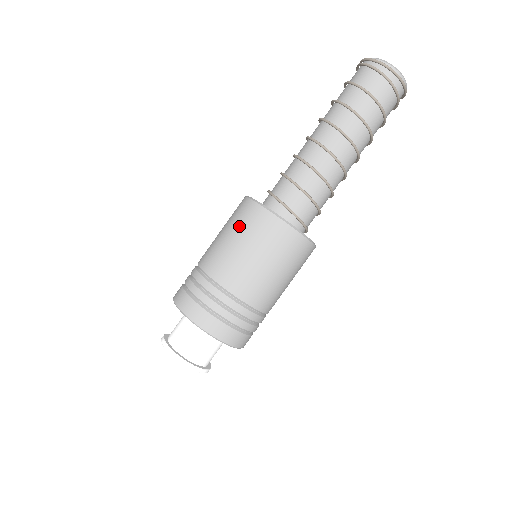
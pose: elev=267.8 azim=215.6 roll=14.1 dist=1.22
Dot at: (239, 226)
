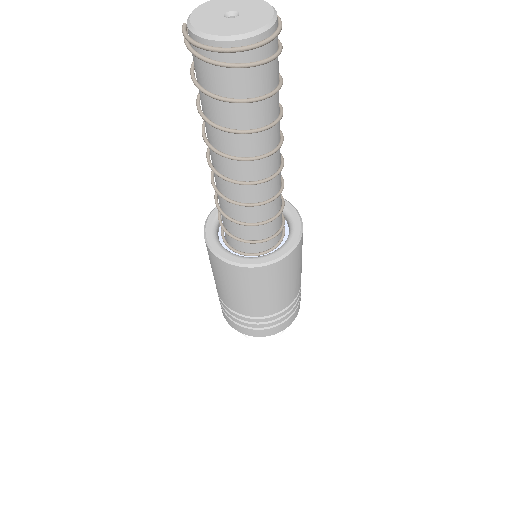
Dot at: (218, 274)
